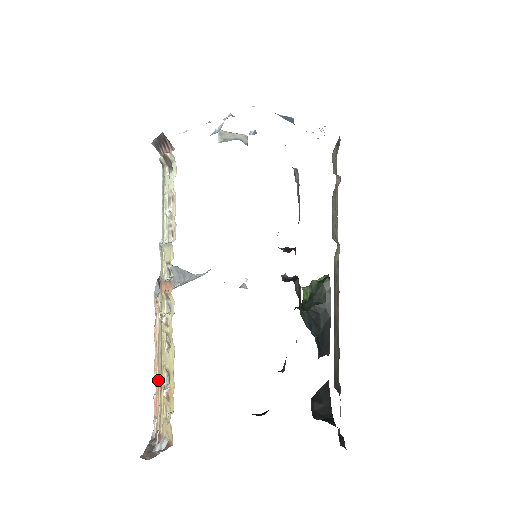
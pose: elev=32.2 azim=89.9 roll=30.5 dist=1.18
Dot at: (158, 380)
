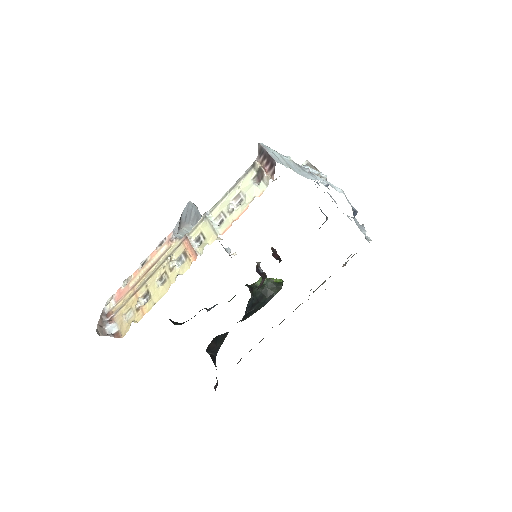
Dot at: (134, 285)
